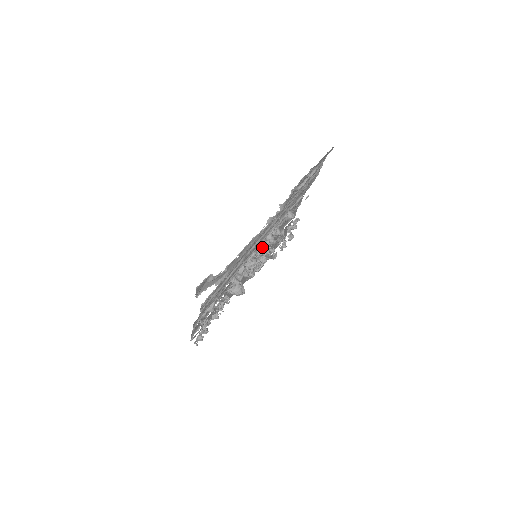
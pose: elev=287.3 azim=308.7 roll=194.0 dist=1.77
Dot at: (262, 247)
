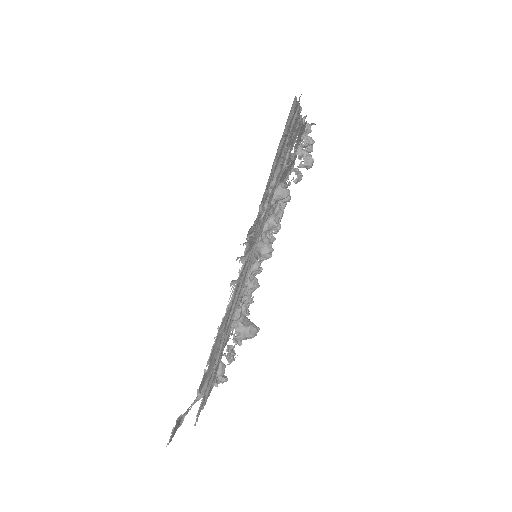
Dot at: occluded
